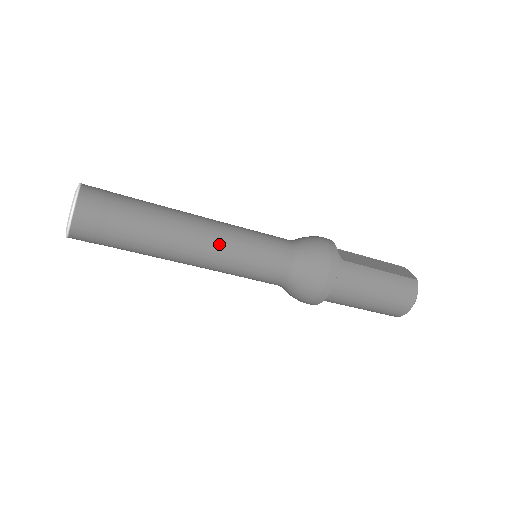
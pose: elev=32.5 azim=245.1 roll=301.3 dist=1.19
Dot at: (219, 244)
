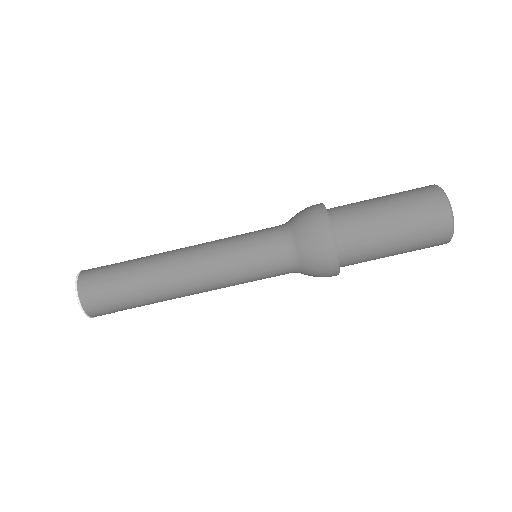
Dot at: (204, 243)
